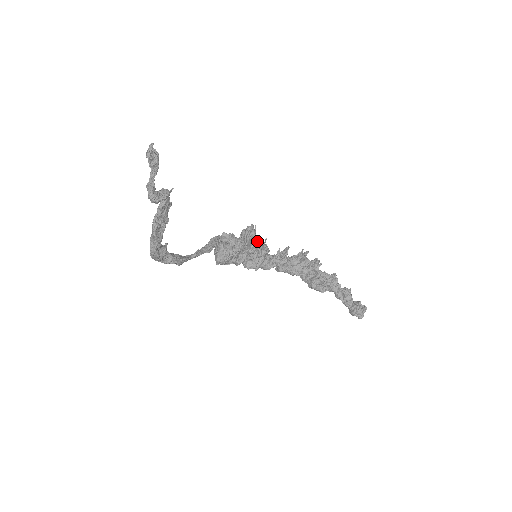
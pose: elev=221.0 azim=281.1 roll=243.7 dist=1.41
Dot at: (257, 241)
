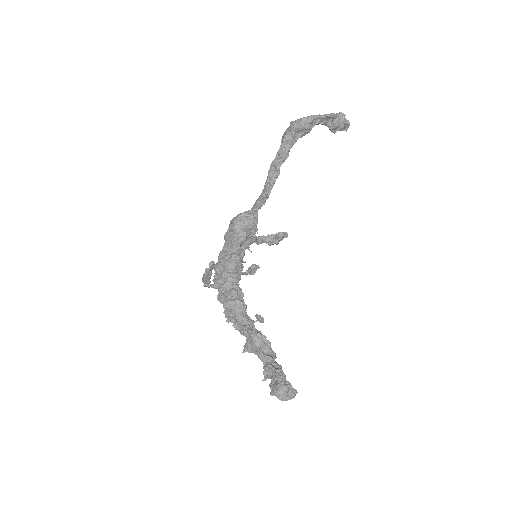
Dot at: (210, 285)
